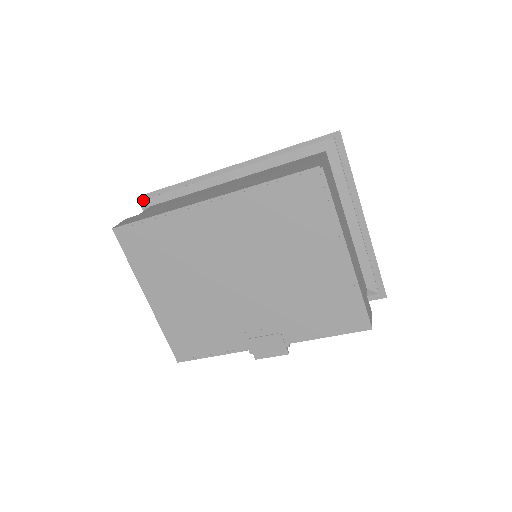
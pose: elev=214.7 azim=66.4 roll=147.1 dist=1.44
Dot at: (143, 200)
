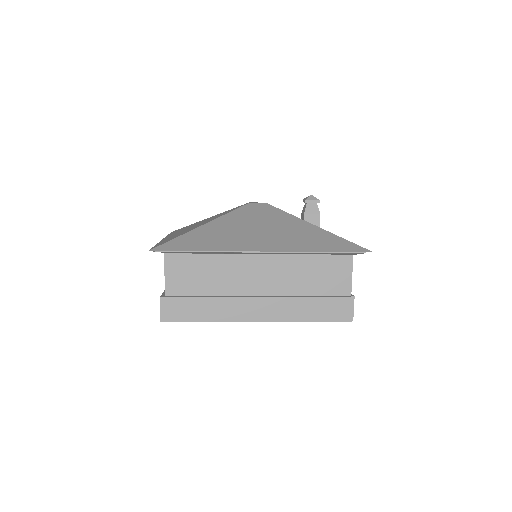
Dot at: occluded
